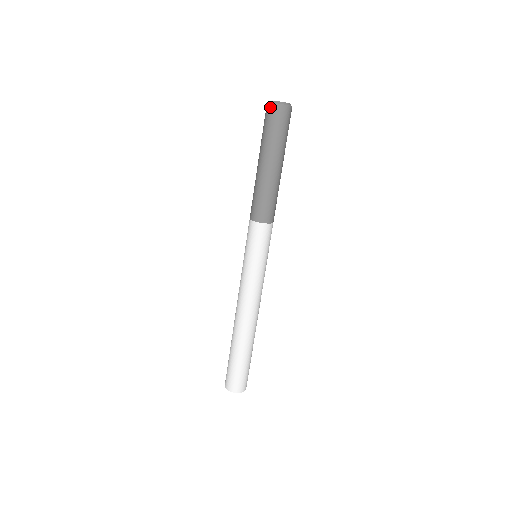
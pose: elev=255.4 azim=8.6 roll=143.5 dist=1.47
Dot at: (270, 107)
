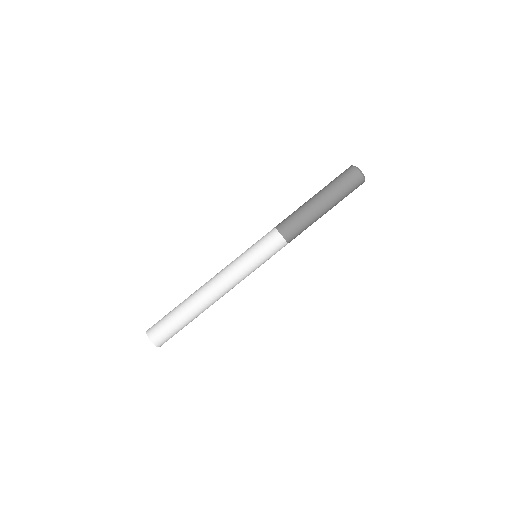
Dot at: (354, 170)
